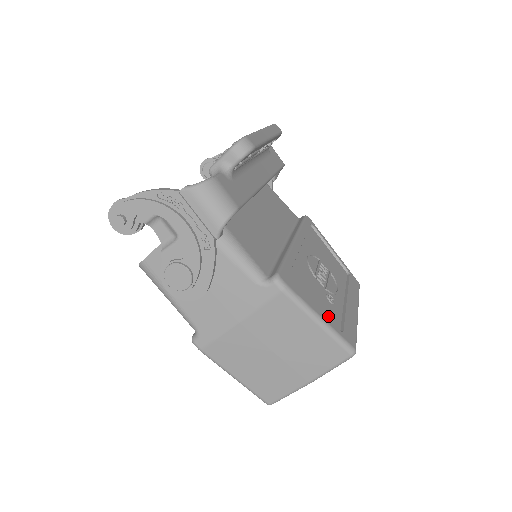
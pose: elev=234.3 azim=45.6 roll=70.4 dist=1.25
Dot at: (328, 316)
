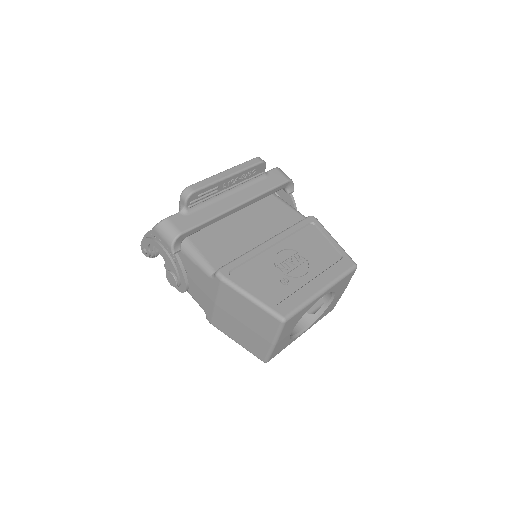
Dot at: (268, 294)
